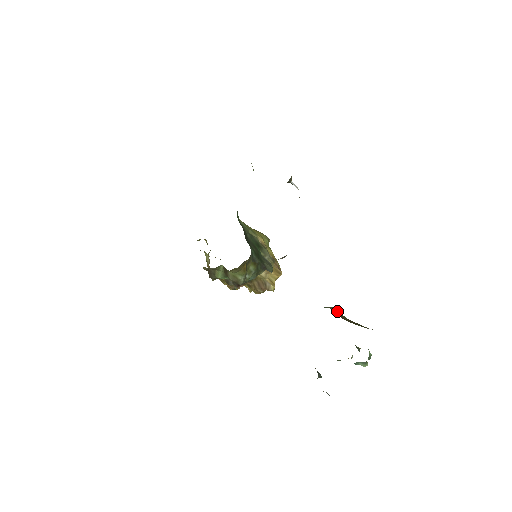
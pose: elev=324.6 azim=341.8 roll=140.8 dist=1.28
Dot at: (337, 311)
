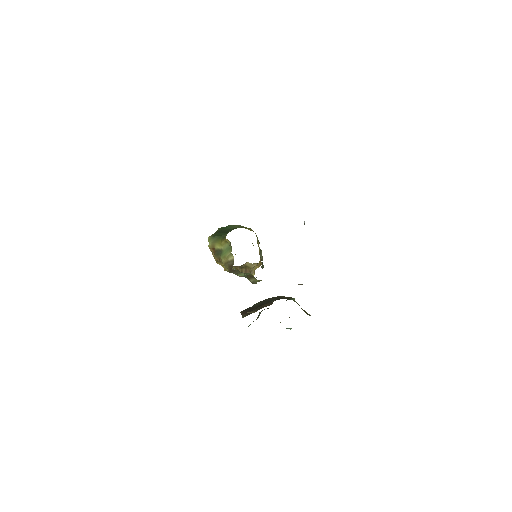
Dot at: occluded
